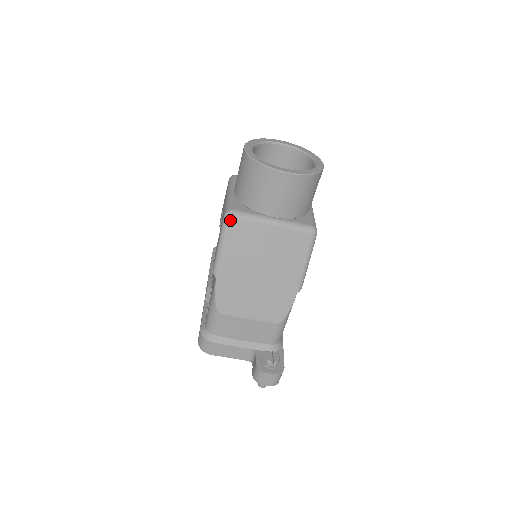
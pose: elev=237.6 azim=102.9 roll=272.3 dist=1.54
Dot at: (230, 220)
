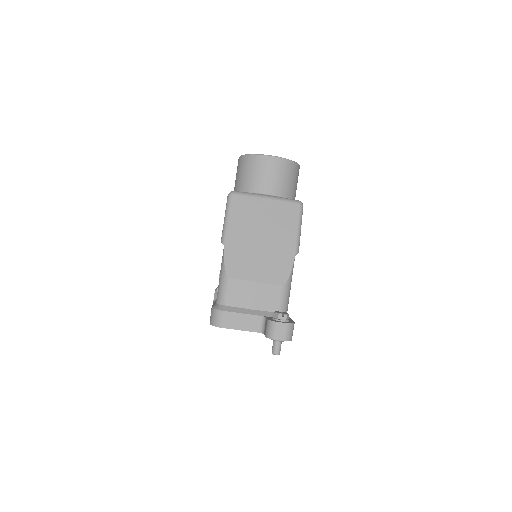
Dot at: (233, 197)
